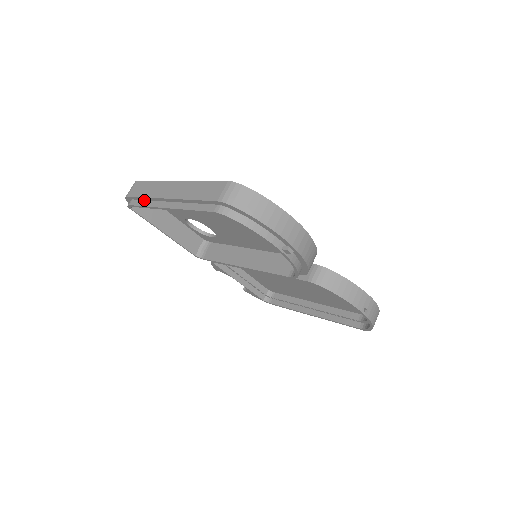
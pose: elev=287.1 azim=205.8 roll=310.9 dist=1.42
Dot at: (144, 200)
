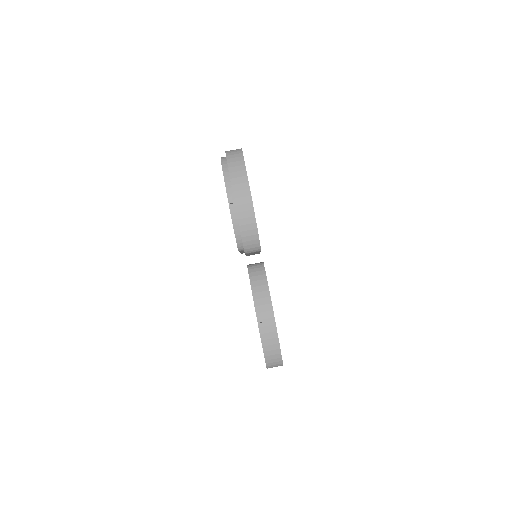
Dot at: occluded
